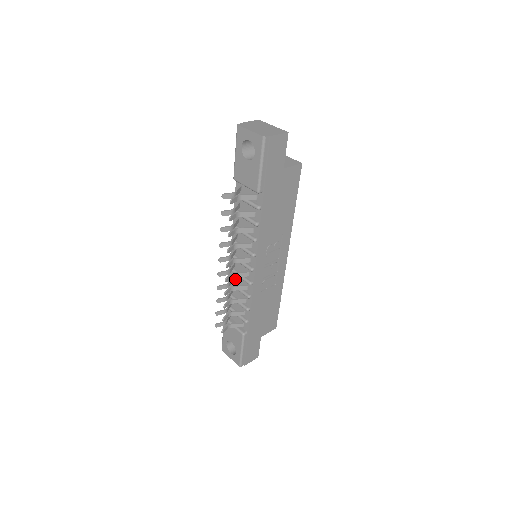
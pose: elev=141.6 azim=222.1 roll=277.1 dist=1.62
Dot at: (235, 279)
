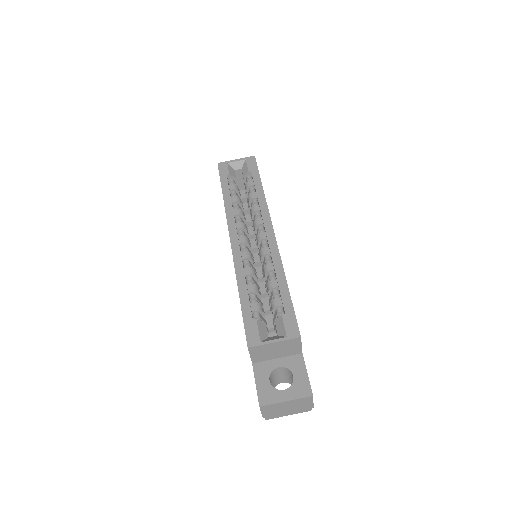
Dot at: occluded
